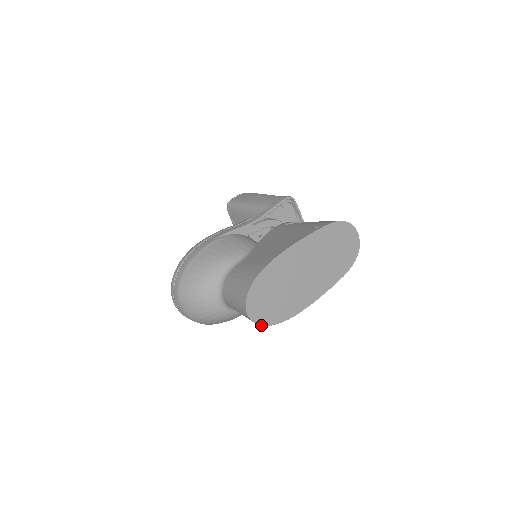
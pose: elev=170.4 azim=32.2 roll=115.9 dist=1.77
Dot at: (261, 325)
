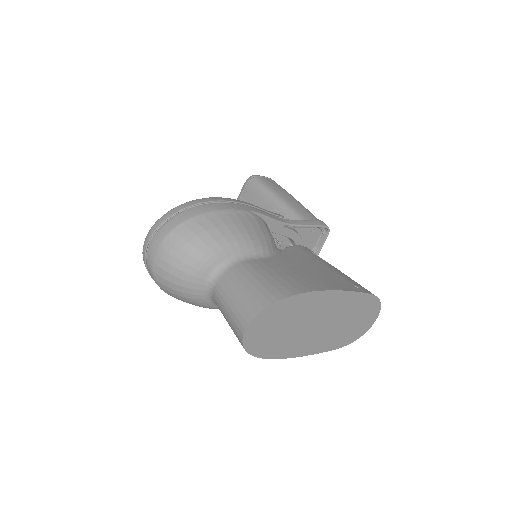
Dot at: (245, 348)
